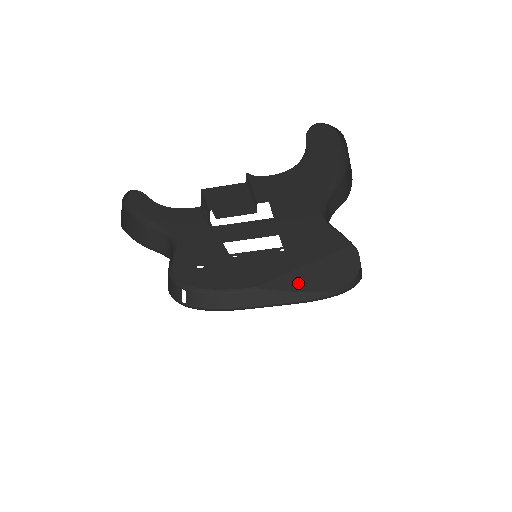
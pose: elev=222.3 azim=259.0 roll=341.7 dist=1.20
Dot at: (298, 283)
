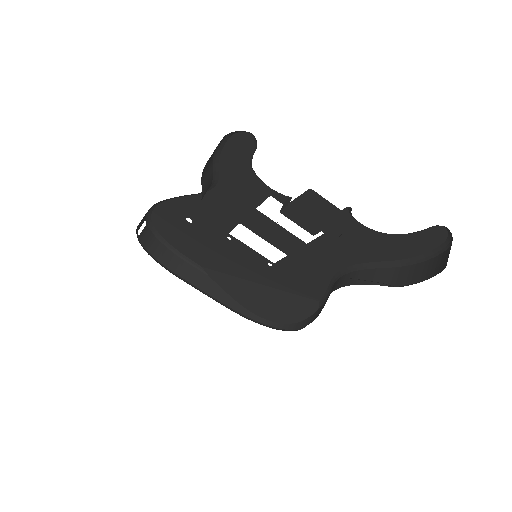
Dot at: (241, 292)
